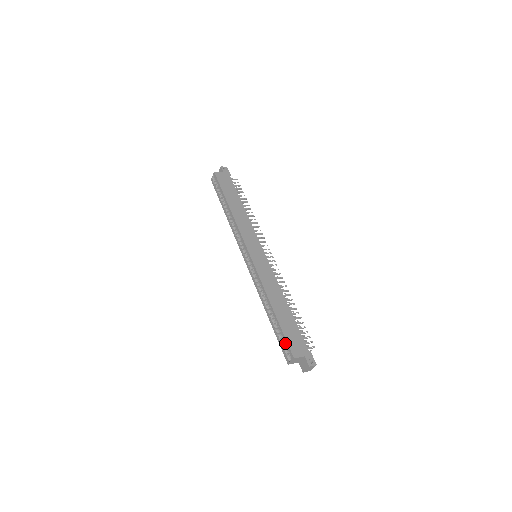
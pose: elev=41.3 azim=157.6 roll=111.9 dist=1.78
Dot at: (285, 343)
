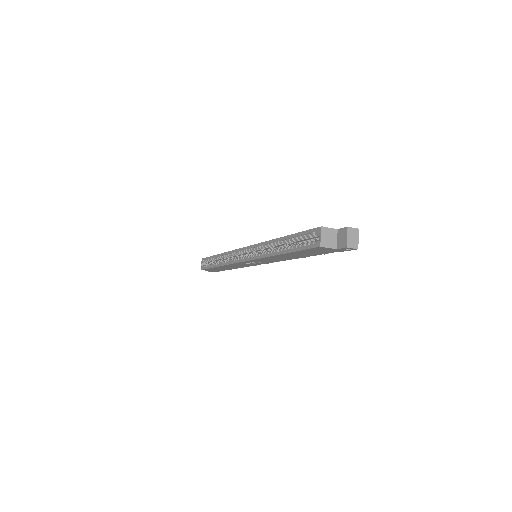
Dot at: (306, 235)
